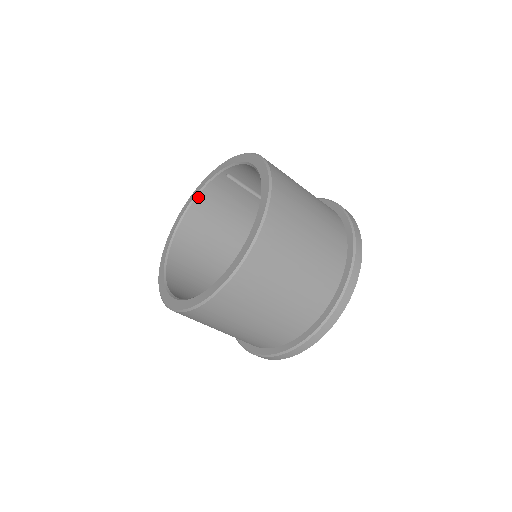
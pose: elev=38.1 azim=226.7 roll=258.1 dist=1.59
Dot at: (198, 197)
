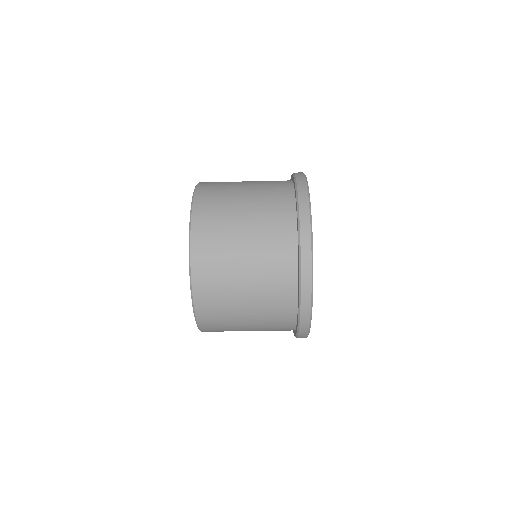
Dot at: occluded
